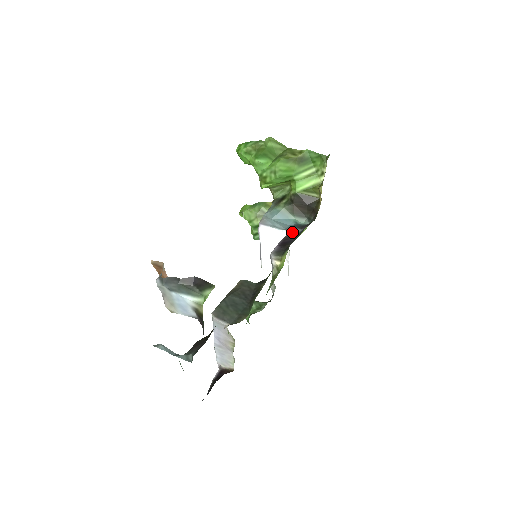
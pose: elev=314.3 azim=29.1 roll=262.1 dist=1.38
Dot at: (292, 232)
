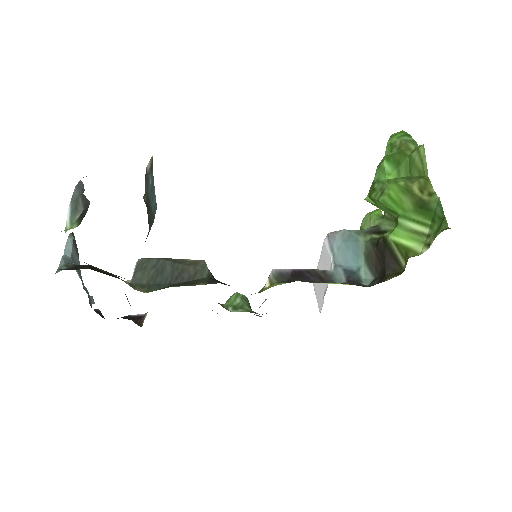
Dot at: (332, 273)
